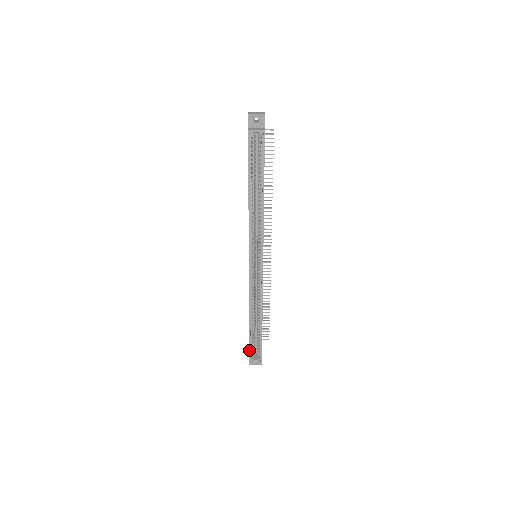
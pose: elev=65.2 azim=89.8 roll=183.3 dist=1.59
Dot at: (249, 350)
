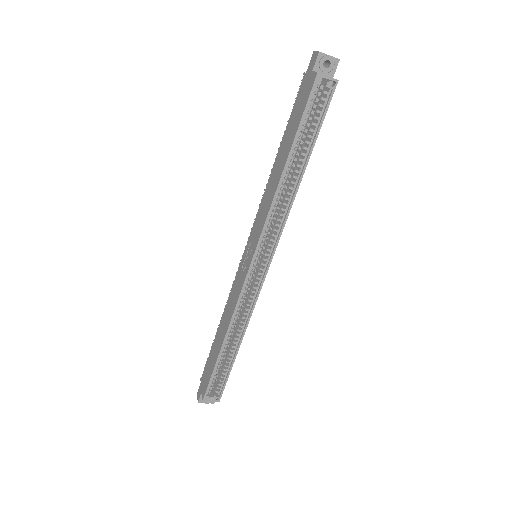
Dot at: (208, 383)
